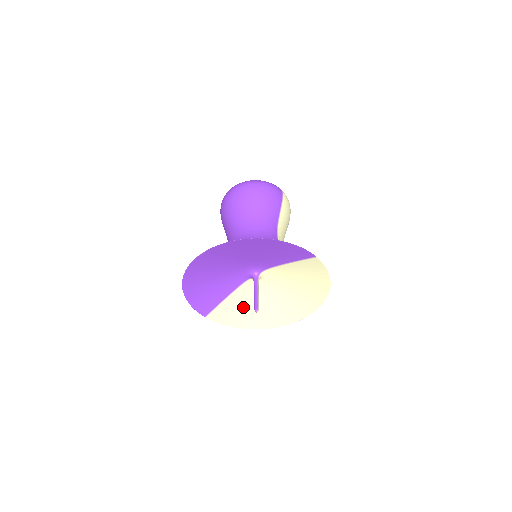
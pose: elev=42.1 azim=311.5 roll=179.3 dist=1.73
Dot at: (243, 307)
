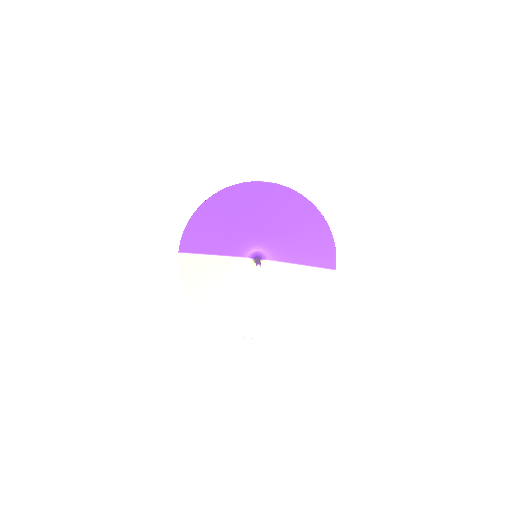
Dot at: (213, 280)
